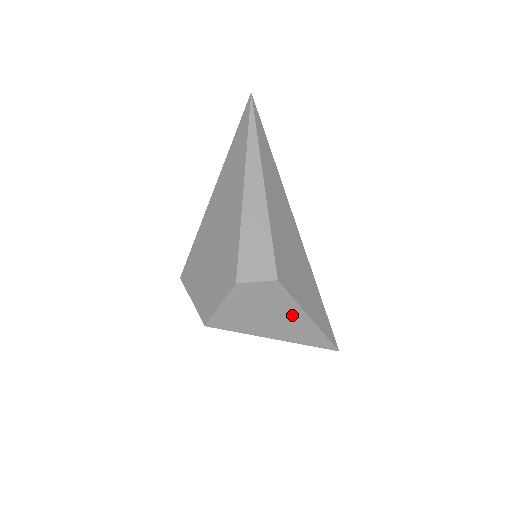
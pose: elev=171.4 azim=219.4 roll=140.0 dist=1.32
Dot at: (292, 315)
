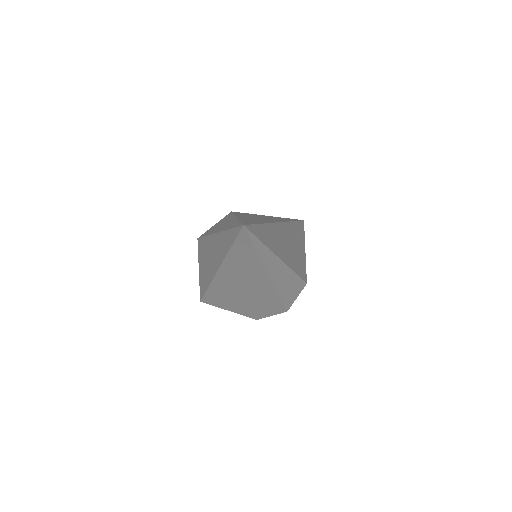
Dot at: occluded
